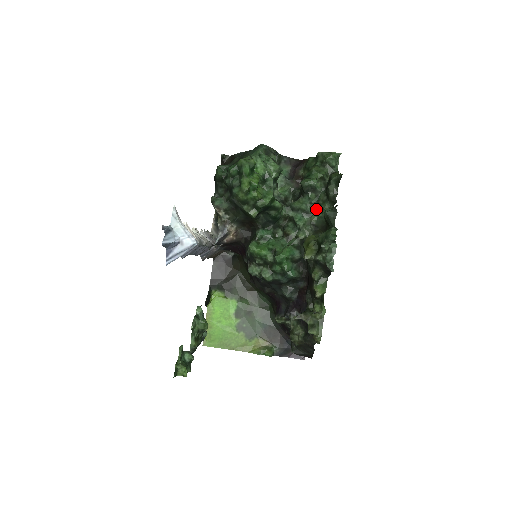
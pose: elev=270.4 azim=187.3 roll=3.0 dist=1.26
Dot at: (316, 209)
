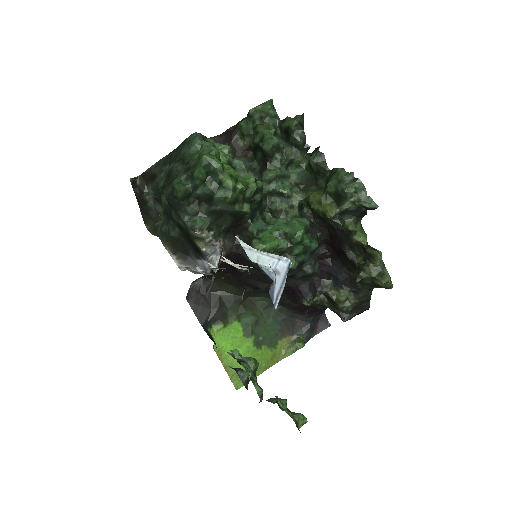
Dot at: (289, 168)
